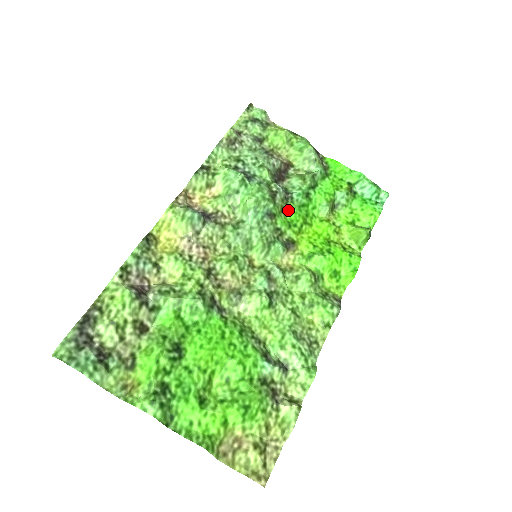
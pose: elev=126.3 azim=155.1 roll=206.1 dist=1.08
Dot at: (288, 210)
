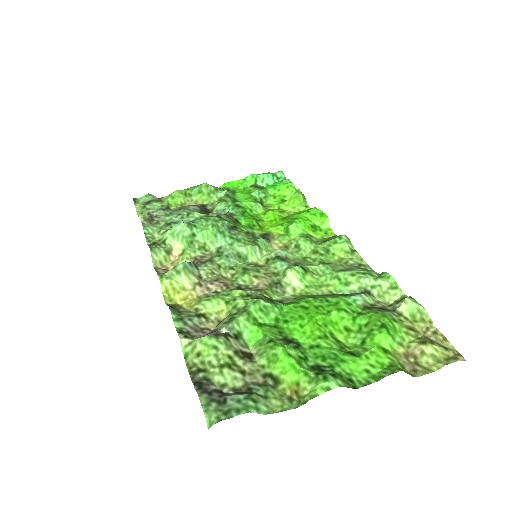
Dot at: (238, 221)
